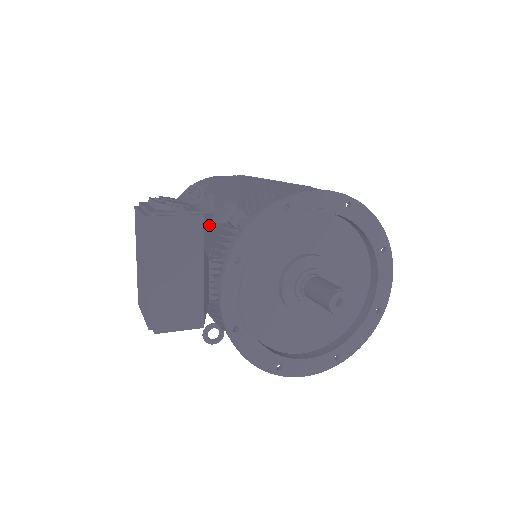
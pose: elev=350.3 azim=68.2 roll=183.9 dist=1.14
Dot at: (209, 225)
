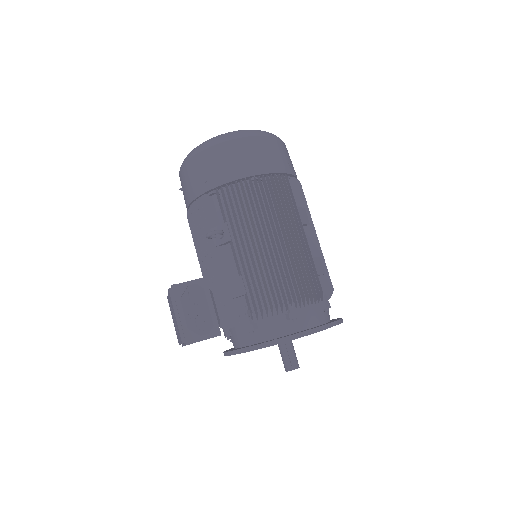
Dot at: (223, 281)
